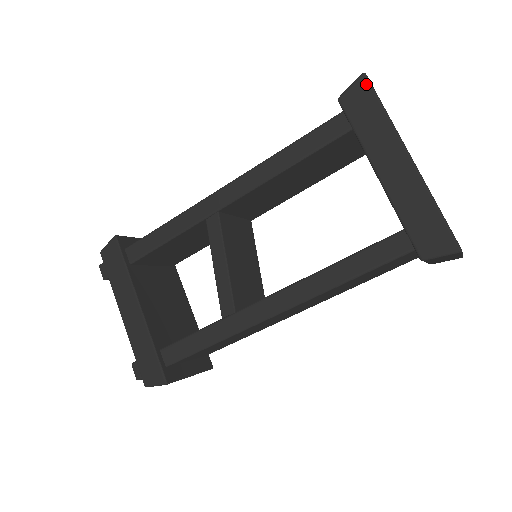
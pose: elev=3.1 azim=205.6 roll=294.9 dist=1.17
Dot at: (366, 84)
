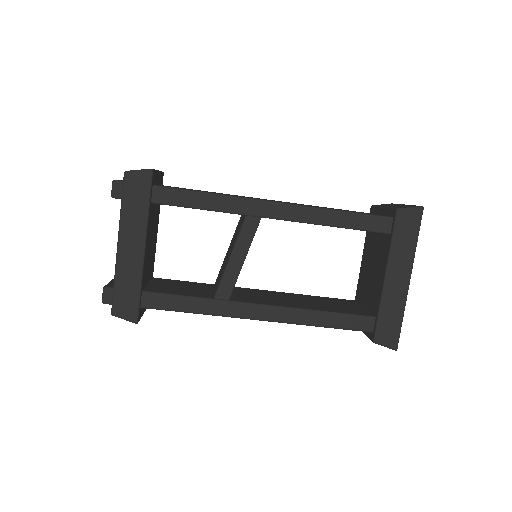
Dot at: (420, 216)
